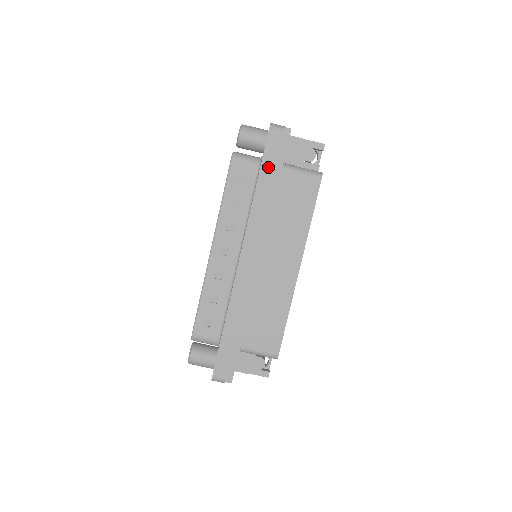
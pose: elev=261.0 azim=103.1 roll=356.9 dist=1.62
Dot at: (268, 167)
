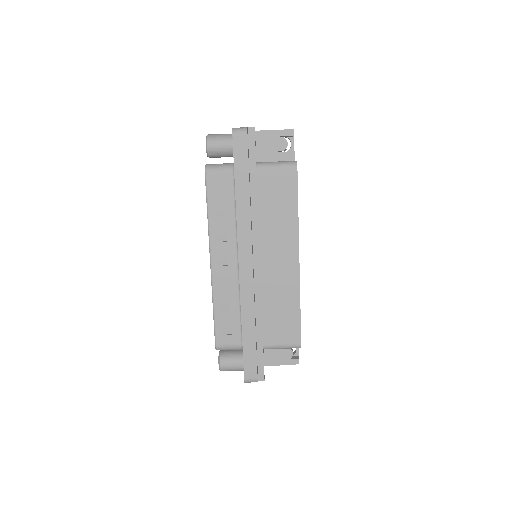
Dot at: (242, 172)
